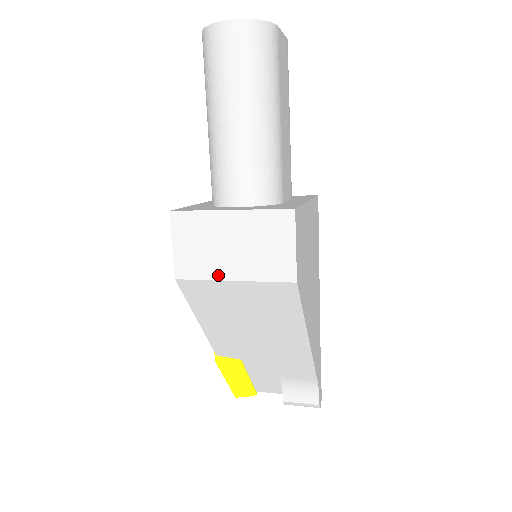
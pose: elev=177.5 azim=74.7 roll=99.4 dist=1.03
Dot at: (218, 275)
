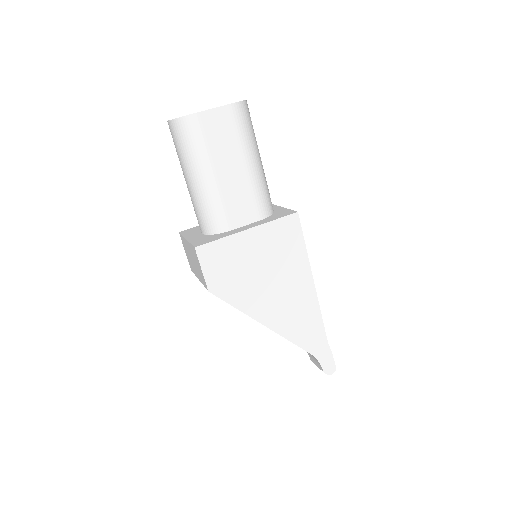
Dot at: (196, 274)
